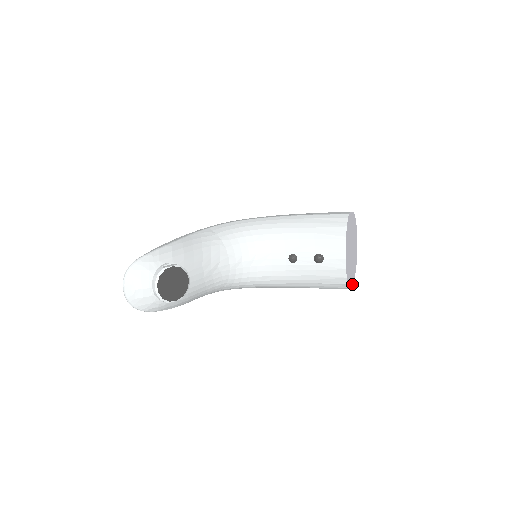
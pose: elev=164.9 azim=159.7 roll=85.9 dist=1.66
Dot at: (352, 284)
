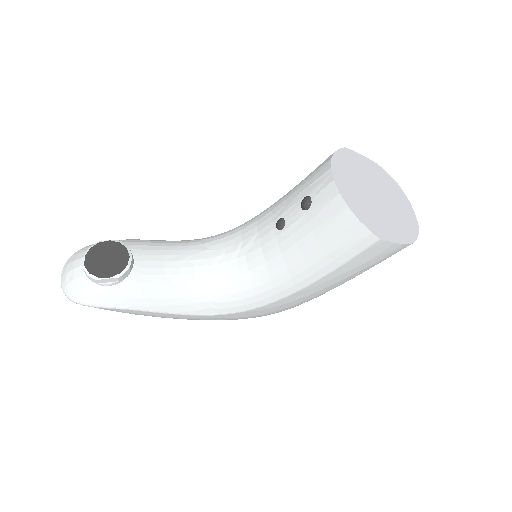
Dot at: (395, 242)
